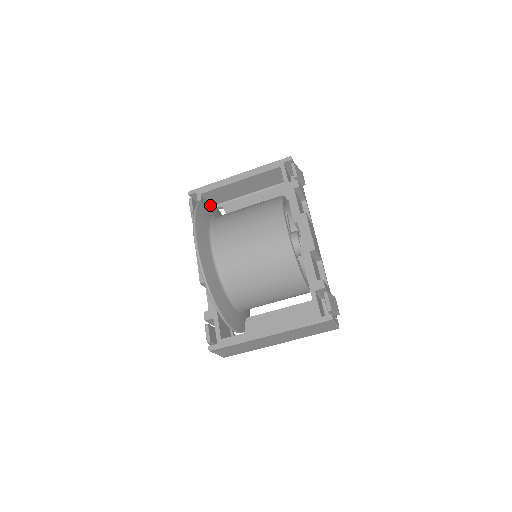
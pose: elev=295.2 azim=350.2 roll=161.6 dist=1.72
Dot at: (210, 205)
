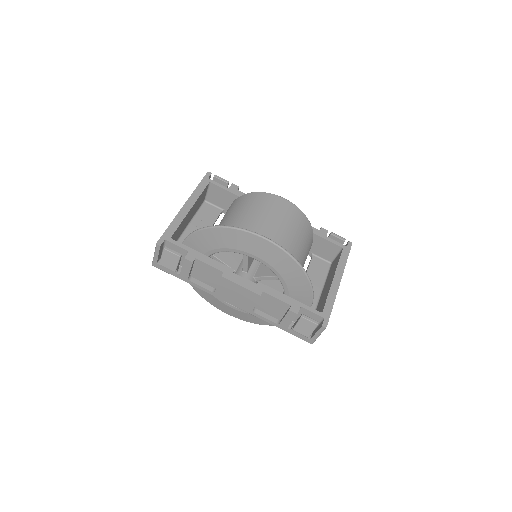
Dot at: occluded
